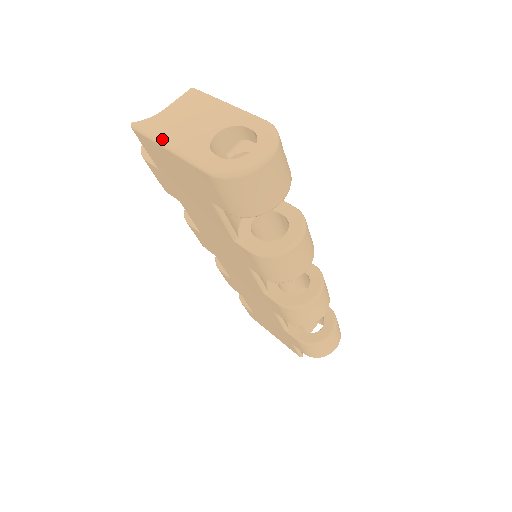
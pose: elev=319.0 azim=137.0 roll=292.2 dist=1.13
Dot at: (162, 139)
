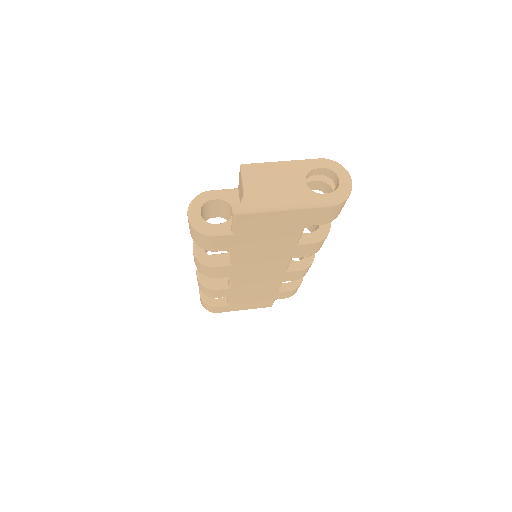
Dot at: (276, 206)
